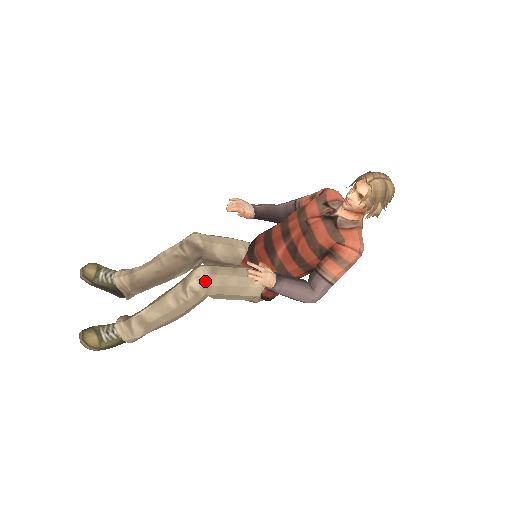
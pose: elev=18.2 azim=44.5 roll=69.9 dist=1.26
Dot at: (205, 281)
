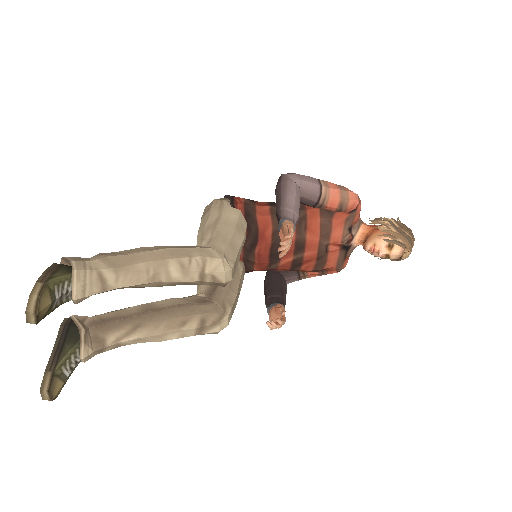
Dot at: (224, 327)
